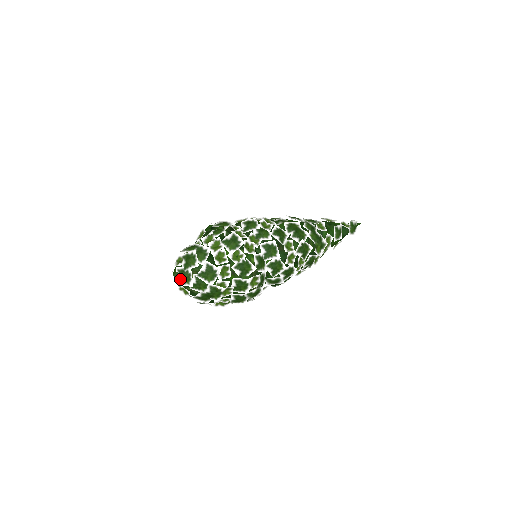
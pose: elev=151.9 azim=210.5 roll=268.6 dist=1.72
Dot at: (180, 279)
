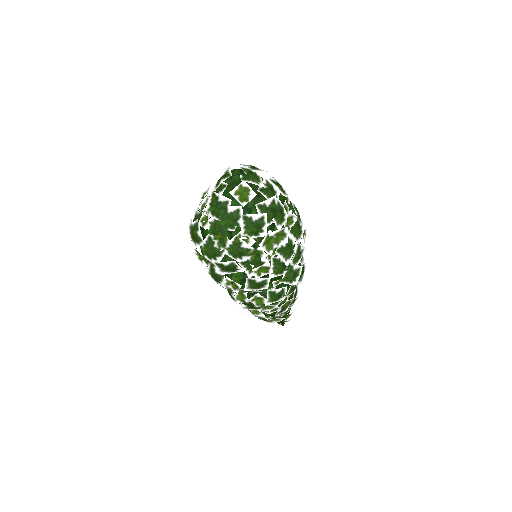
Dot at: (246, 175)
